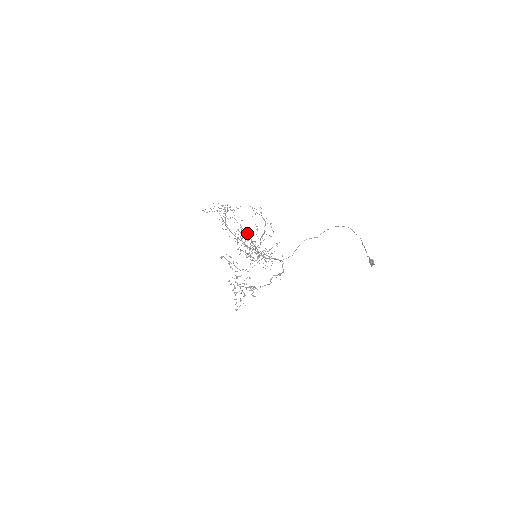
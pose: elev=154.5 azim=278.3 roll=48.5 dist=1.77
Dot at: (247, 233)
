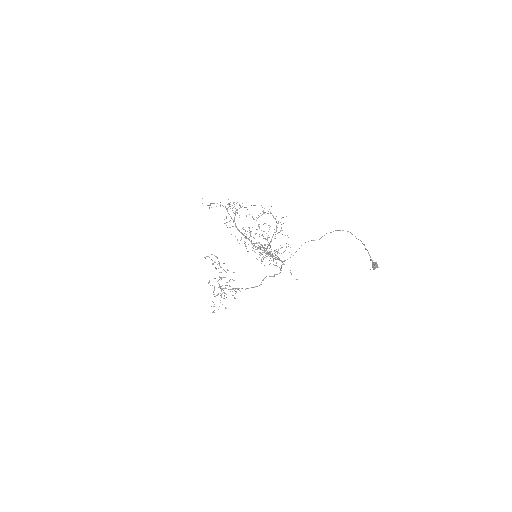
Dot at: (264, 231)
